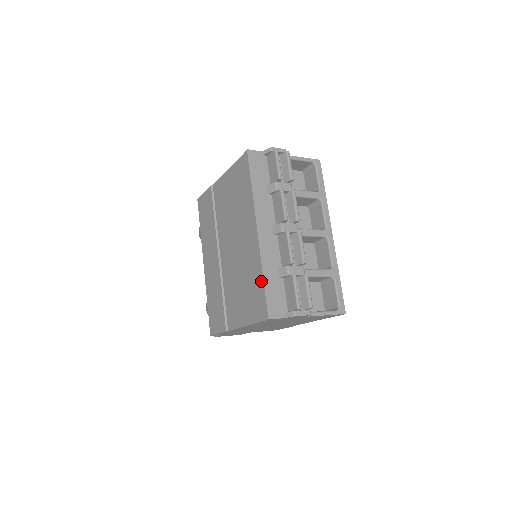
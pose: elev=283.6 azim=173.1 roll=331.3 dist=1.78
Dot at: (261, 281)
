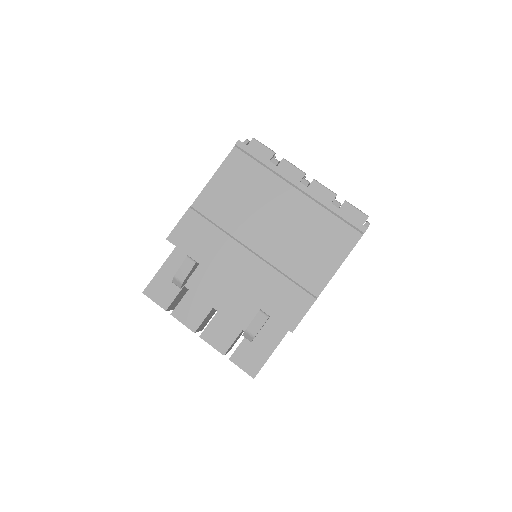
Dot at: (337, 212)
